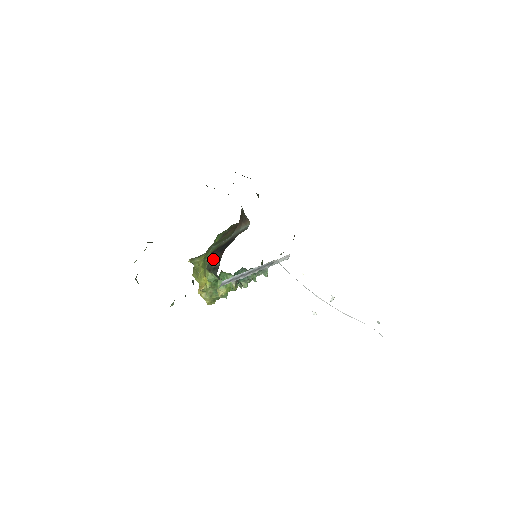
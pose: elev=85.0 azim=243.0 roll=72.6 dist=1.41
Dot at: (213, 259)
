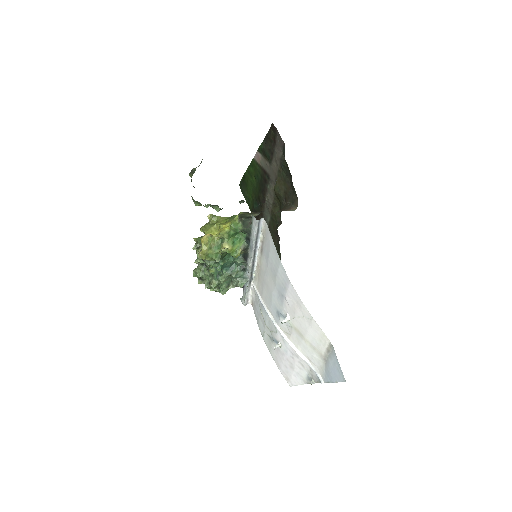
Dot at: (250, 213)
